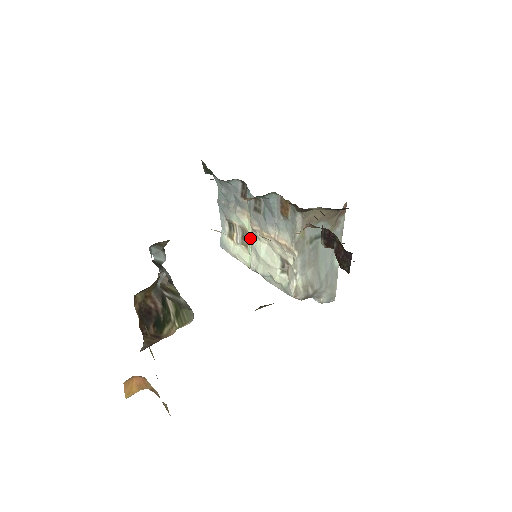
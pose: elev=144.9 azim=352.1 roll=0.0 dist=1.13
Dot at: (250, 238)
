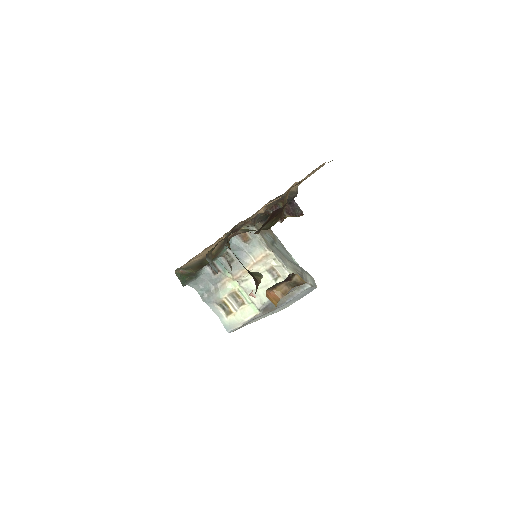
Dot at: (241, 291)
